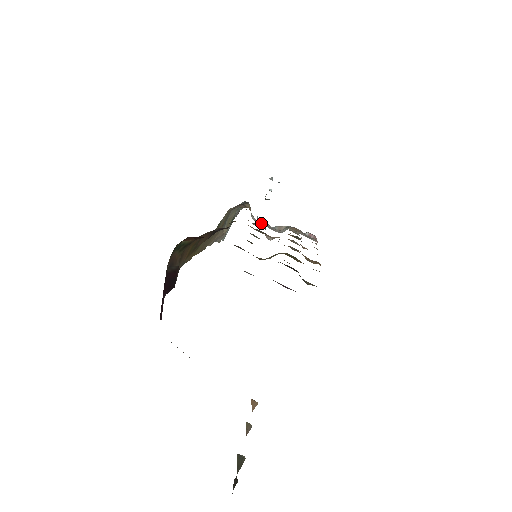
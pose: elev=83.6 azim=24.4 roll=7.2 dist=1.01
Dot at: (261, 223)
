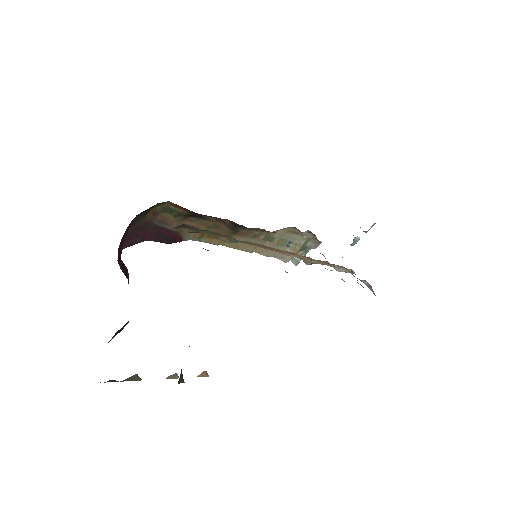
Dot at: occluded
